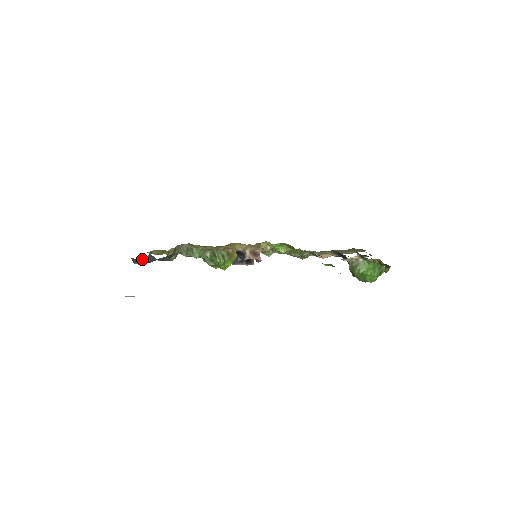
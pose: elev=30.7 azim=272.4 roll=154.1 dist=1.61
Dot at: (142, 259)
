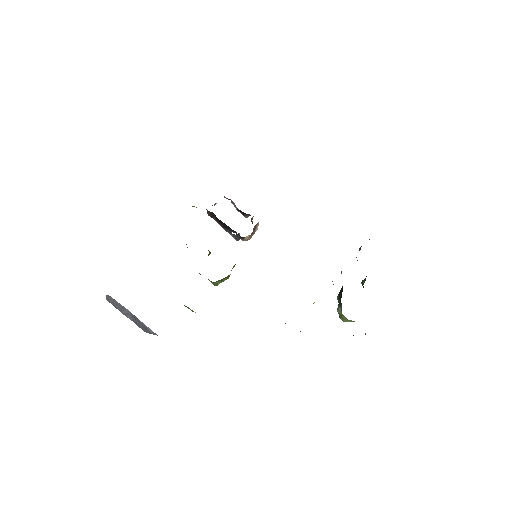
Dot at: occluded
